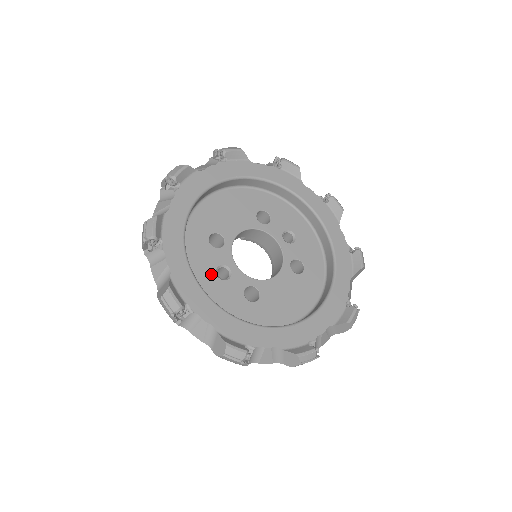
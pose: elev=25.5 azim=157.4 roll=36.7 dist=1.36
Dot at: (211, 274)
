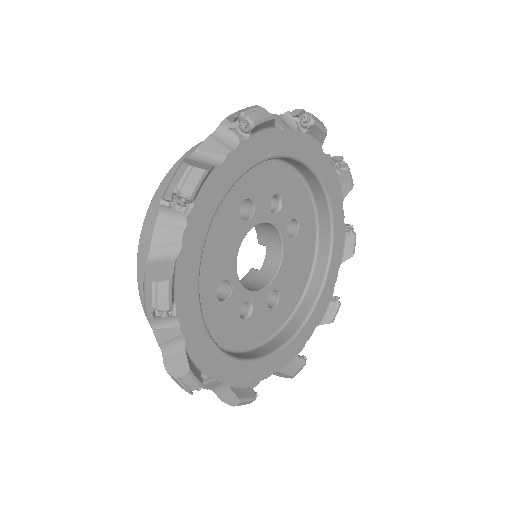
Dot at: (239, 325)
